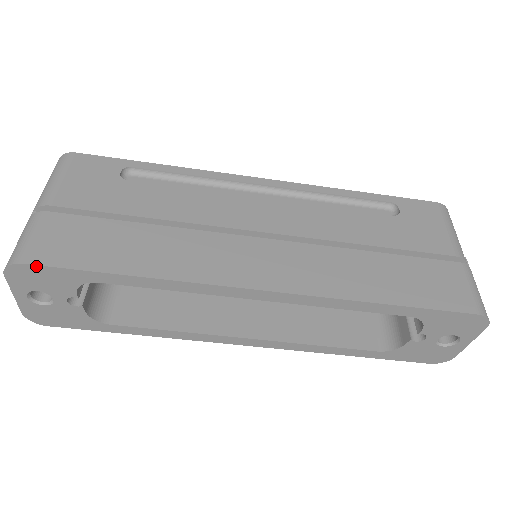
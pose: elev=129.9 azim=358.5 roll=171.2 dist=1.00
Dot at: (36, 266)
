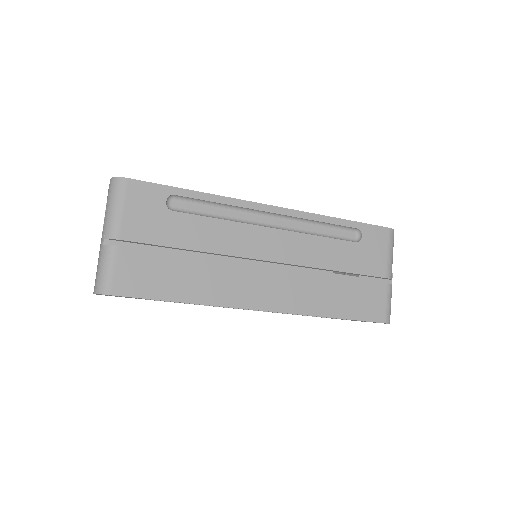
Dot at: occluded
